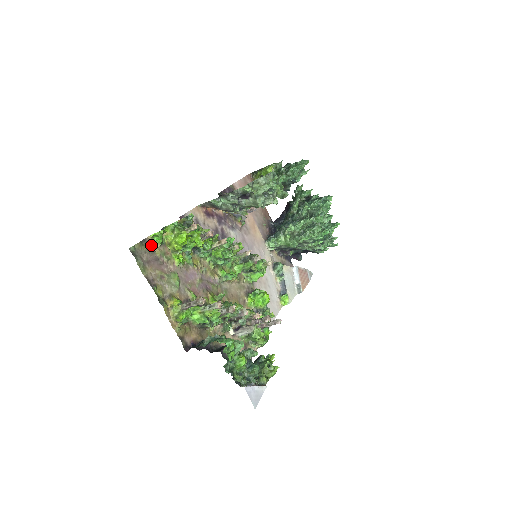
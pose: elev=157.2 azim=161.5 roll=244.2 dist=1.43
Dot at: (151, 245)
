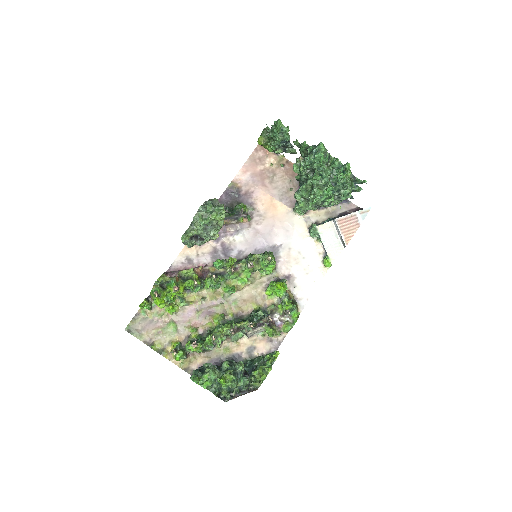
Dot at: (143, 315)
